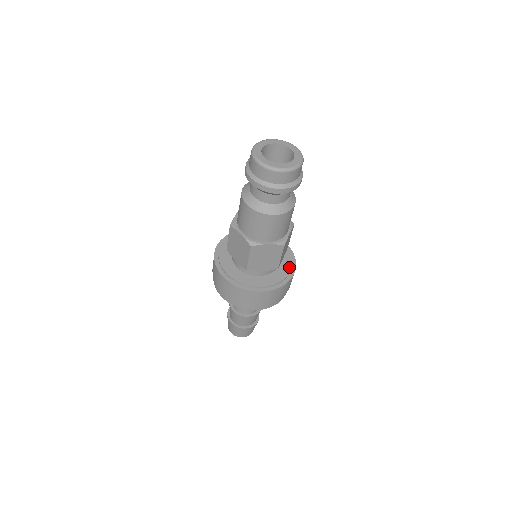
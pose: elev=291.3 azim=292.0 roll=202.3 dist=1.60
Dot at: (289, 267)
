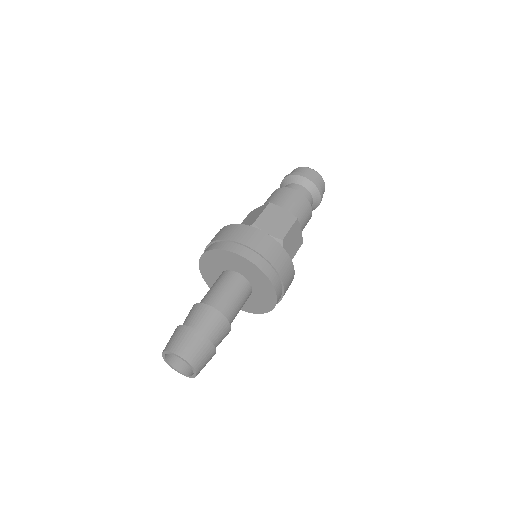
Dot at: occluded
